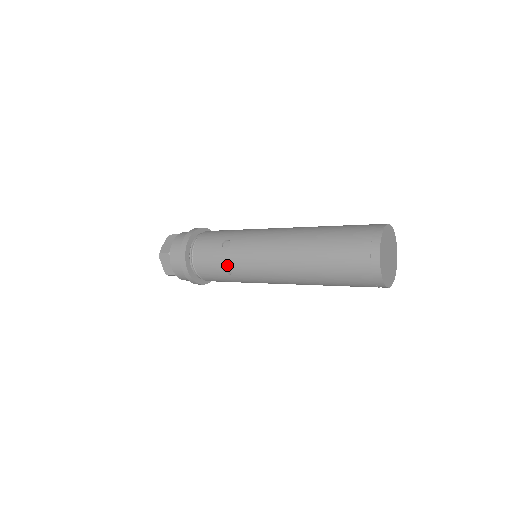
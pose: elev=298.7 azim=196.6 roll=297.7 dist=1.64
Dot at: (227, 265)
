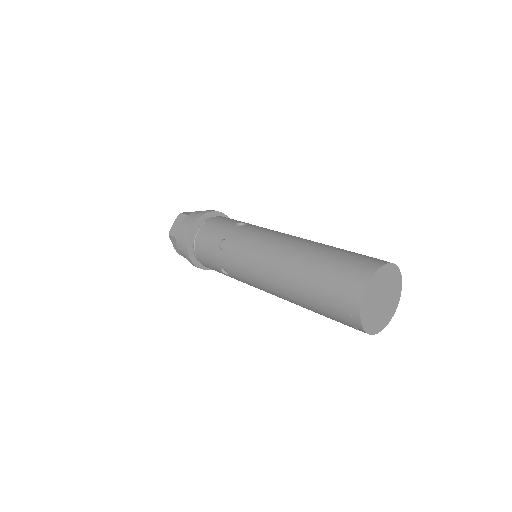
Dot at: (227, 237)
